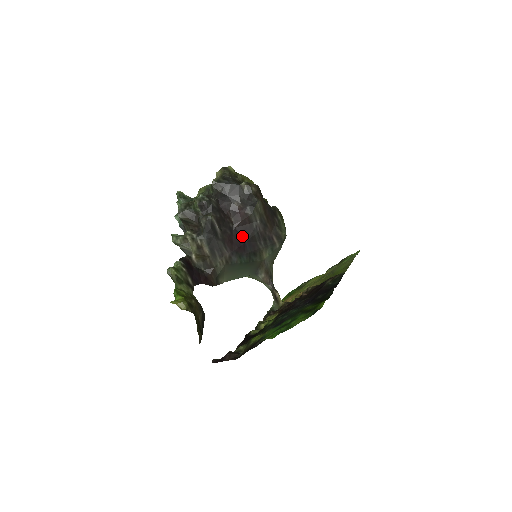
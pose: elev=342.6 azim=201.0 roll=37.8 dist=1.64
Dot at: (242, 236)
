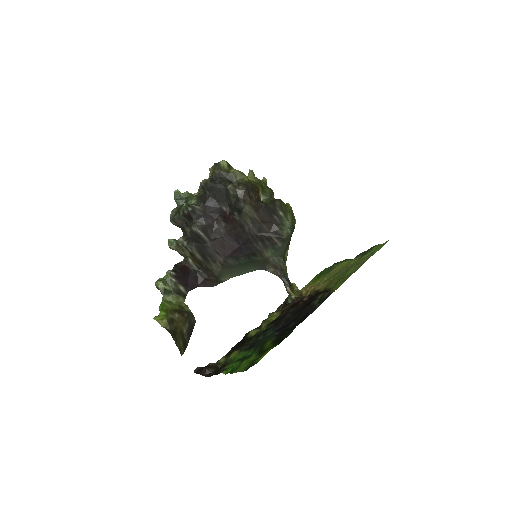
Dot at: (235, 240)
